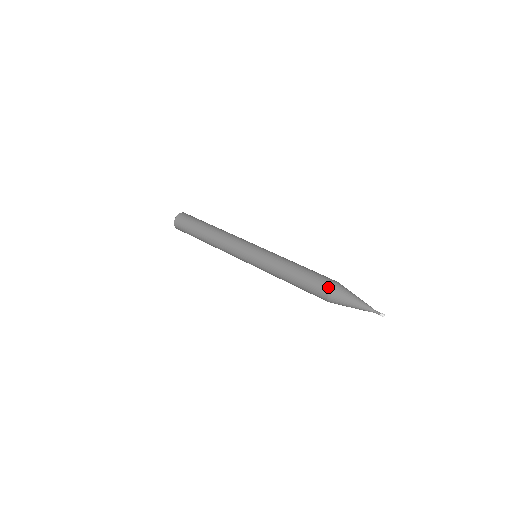
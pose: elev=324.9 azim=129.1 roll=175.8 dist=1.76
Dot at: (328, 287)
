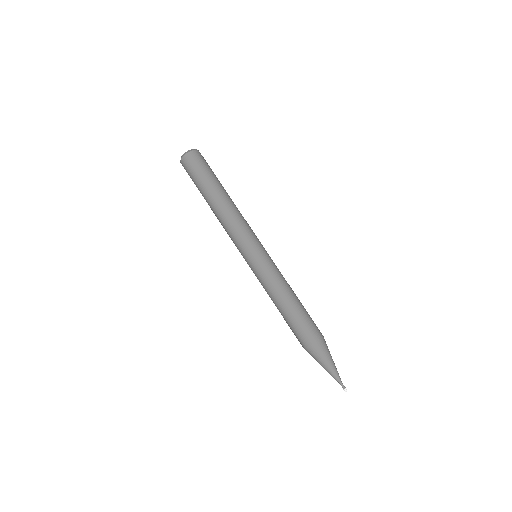
Dot at: (317, 337)
